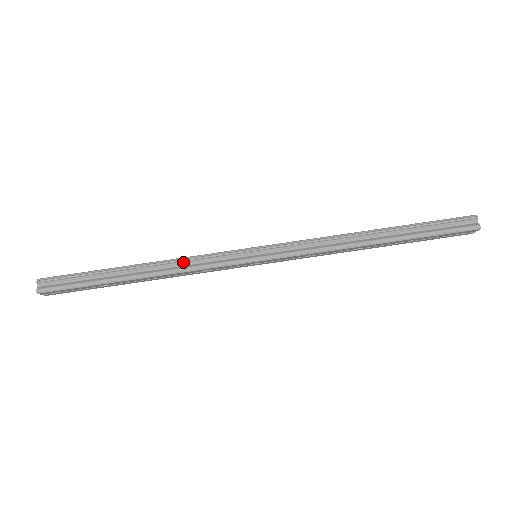
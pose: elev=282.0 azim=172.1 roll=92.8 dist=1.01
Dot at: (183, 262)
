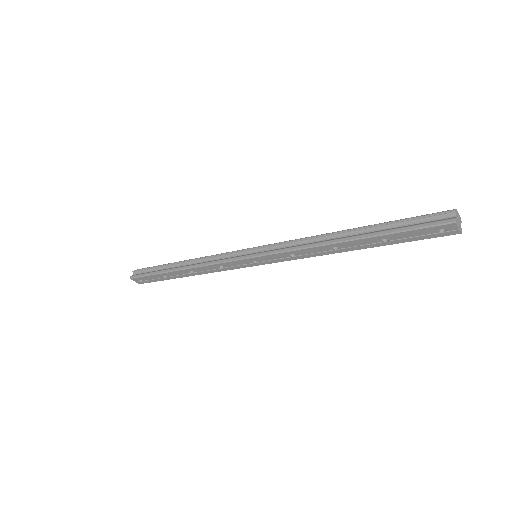
Dot at: (207, 259)
